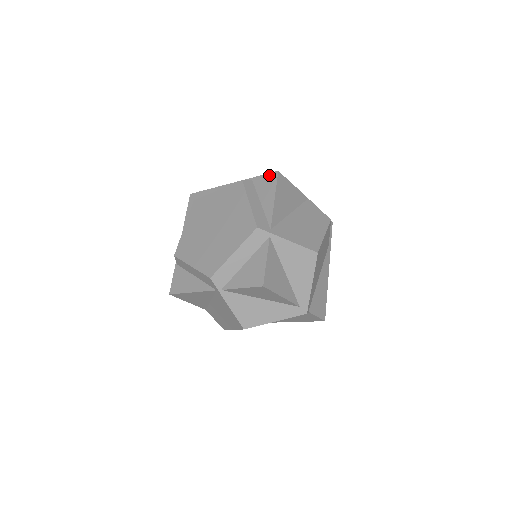
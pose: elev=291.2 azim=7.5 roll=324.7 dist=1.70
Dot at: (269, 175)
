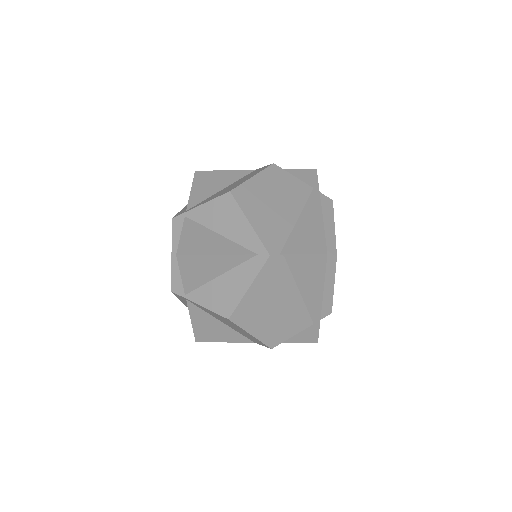
Dot at: occluded
